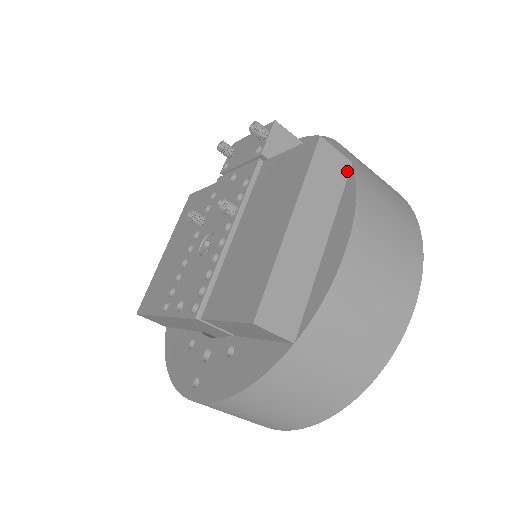
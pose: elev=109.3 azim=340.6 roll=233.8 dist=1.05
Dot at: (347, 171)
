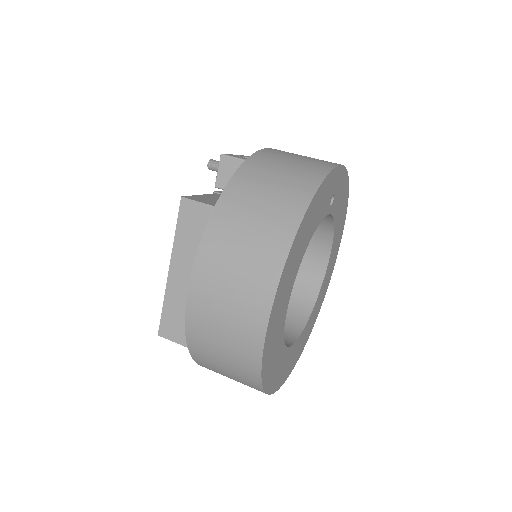
Dot at: (210, 215)
